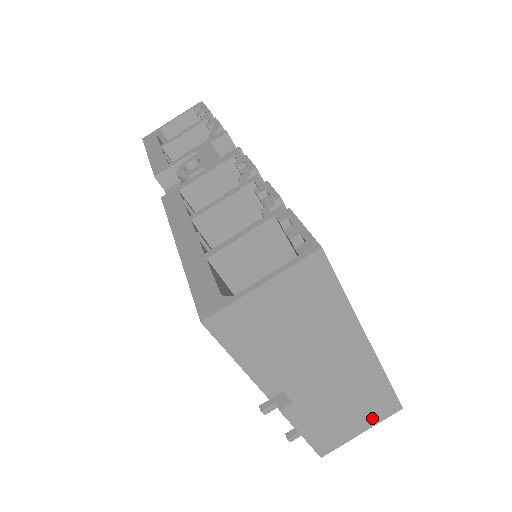
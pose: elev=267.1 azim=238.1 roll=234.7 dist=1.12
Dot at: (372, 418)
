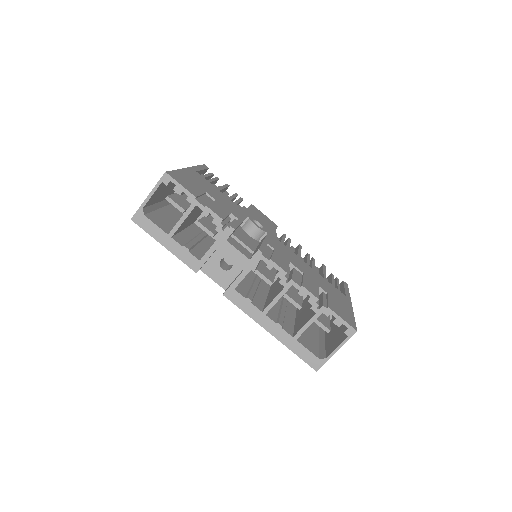
Dot at: occluded
